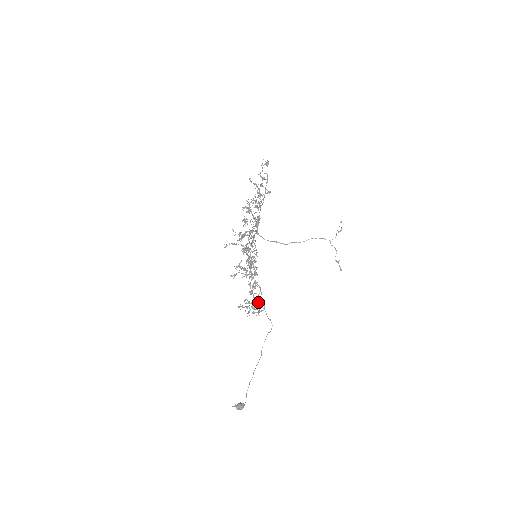
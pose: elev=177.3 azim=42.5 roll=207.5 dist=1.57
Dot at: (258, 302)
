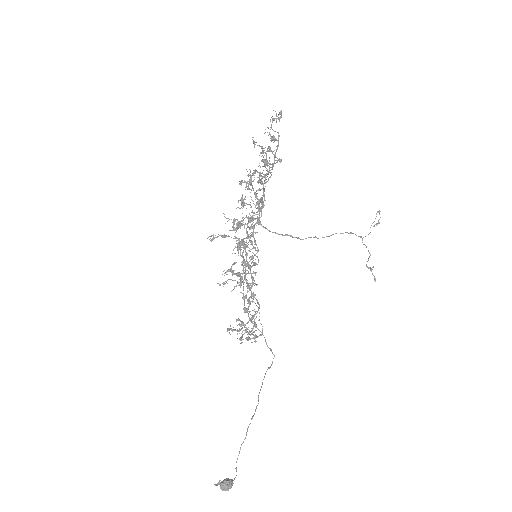
Dot at: (255, 323)
